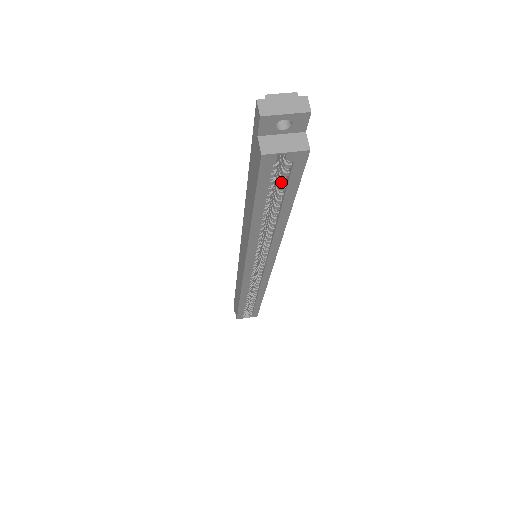
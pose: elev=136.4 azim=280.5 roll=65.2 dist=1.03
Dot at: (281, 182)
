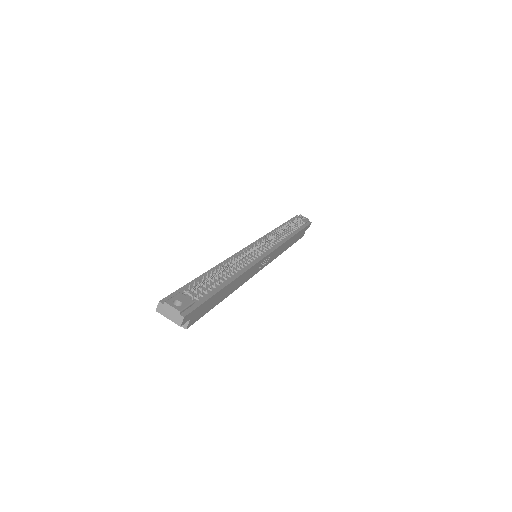
Dot at: occluded
